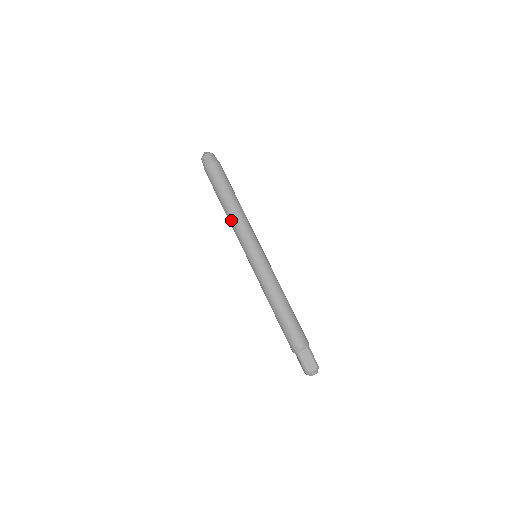
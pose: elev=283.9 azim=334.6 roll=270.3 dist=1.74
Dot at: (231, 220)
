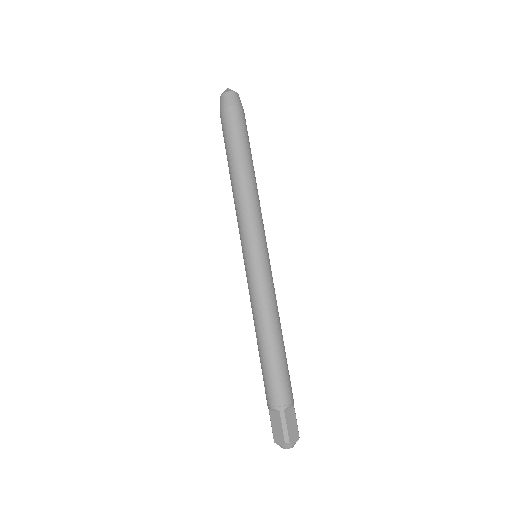
Dot at: occluded
